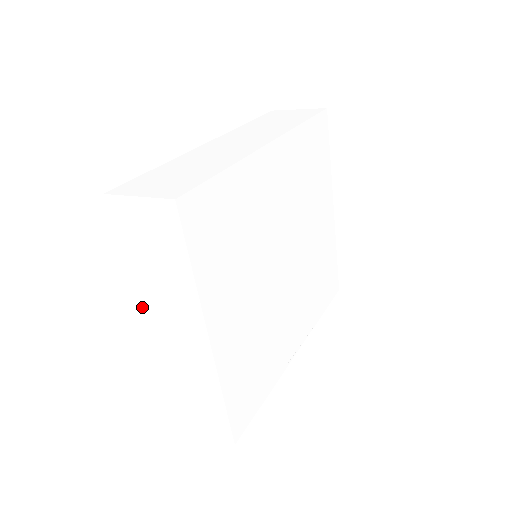
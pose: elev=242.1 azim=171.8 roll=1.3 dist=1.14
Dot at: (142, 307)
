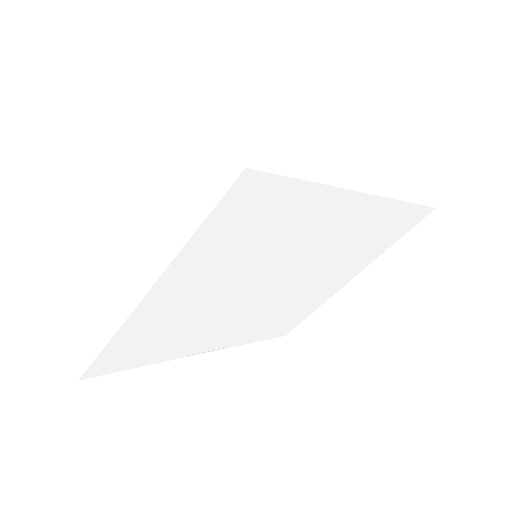
Dot at: (123, 205)
